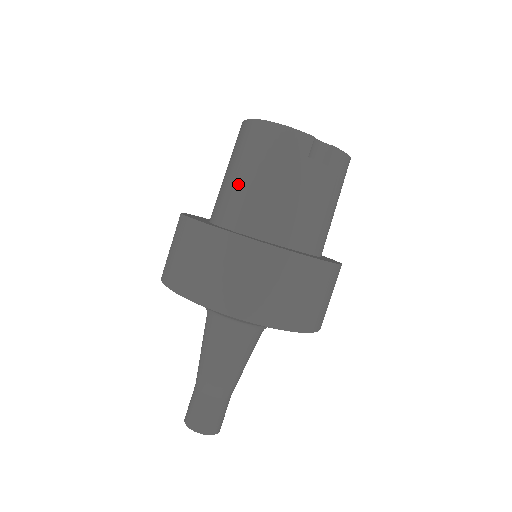
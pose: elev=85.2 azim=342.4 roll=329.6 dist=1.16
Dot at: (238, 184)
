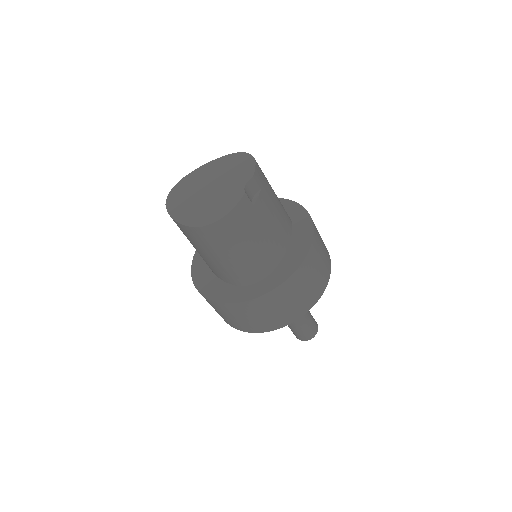
Dot at: (235, 263)
